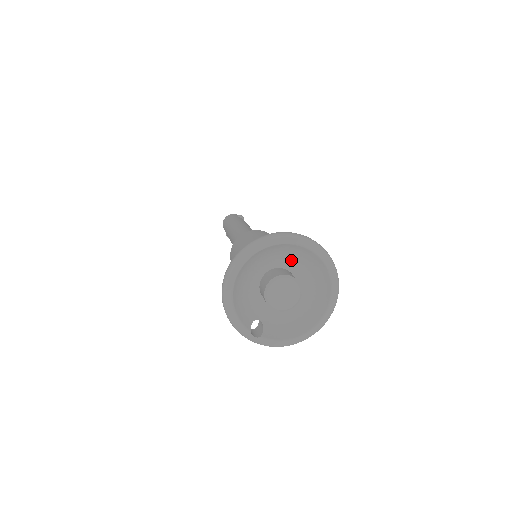
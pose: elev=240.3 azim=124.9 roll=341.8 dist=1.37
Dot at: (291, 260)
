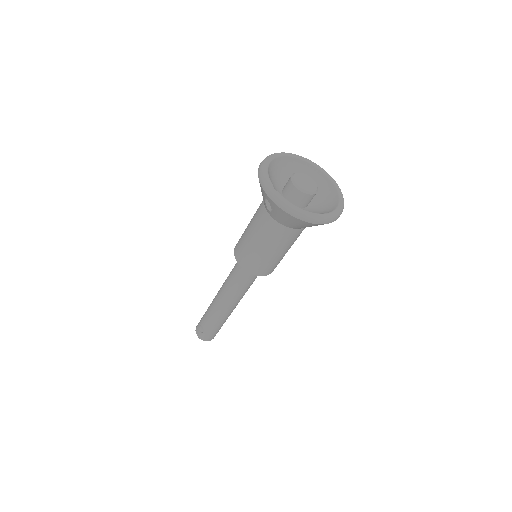
Dot at: occluded
